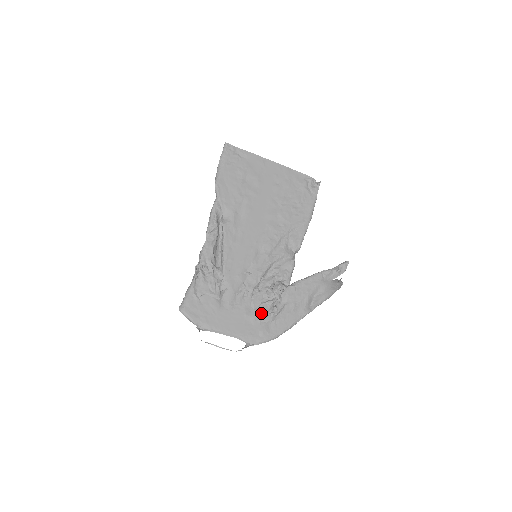
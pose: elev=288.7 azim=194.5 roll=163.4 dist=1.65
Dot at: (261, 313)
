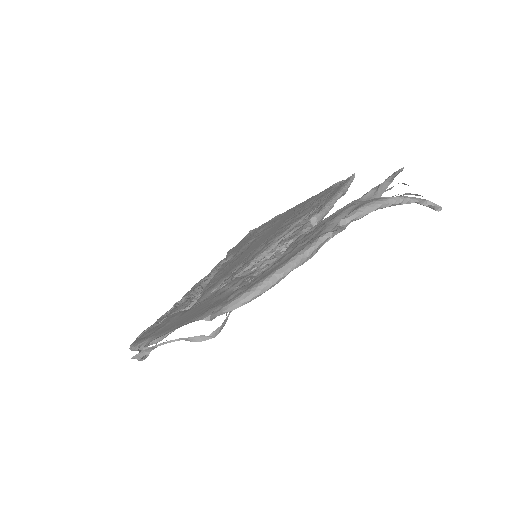
Dot at: (239, 282)
